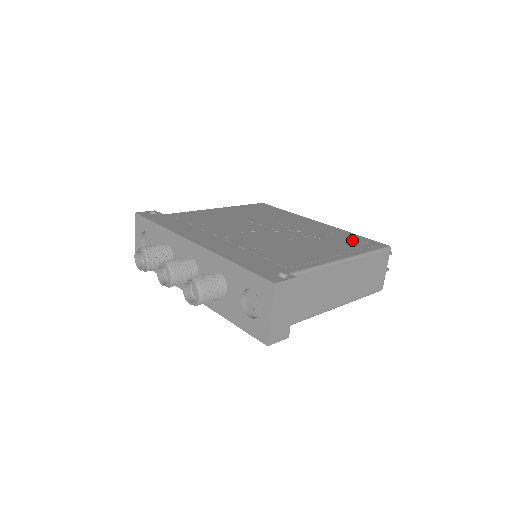
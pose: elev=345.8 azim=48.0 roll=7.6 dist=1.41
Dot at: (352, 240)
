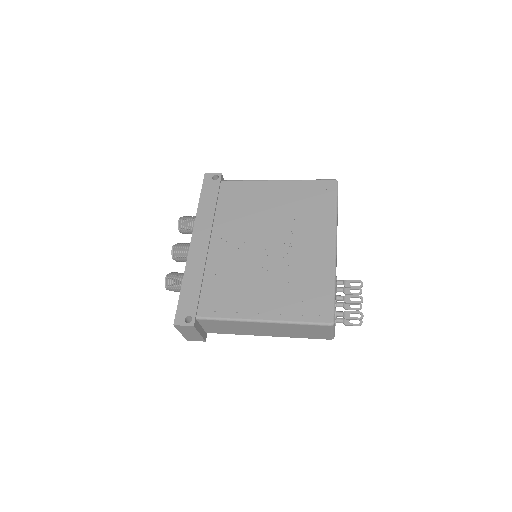
Dot at: (312, 296)
